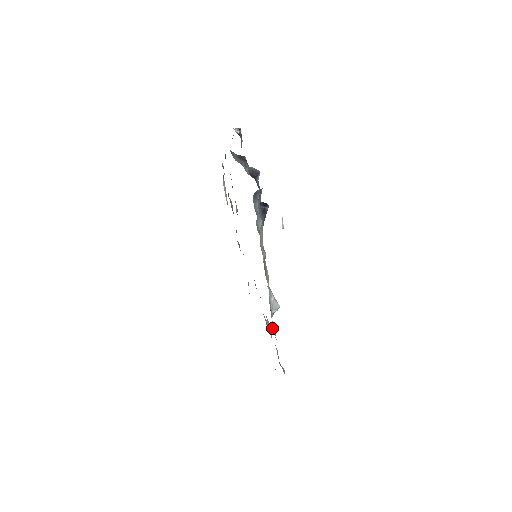
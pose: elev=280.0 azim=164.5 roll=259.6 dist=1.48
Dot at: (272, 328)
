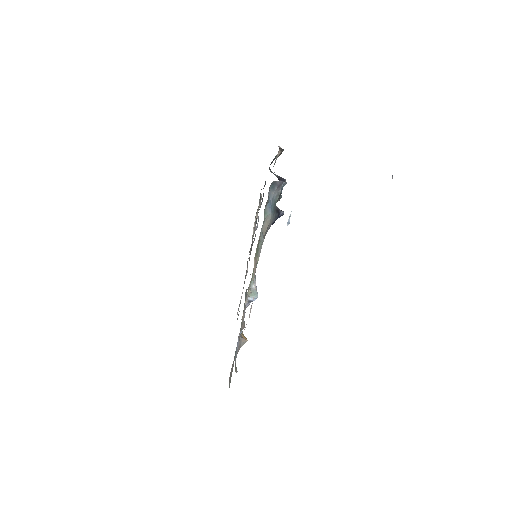
Dot at: (243, 324)
